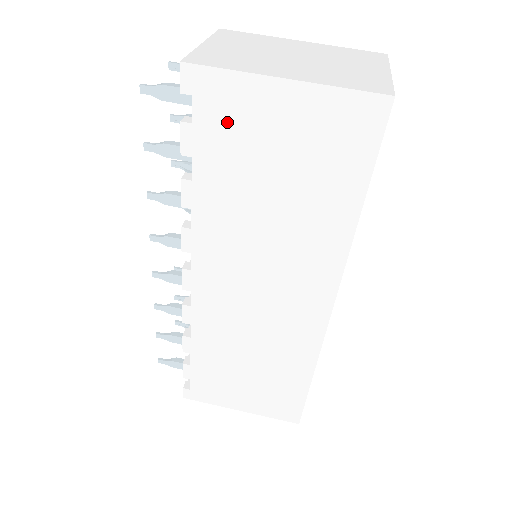
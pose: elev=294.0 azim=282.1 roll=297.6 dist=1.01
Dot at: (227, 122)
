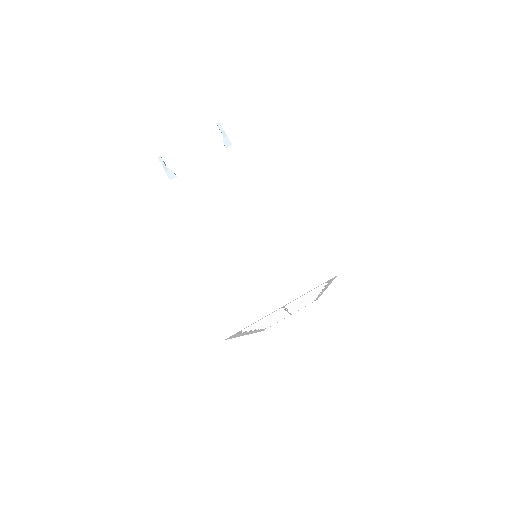
Dot at: occluded
